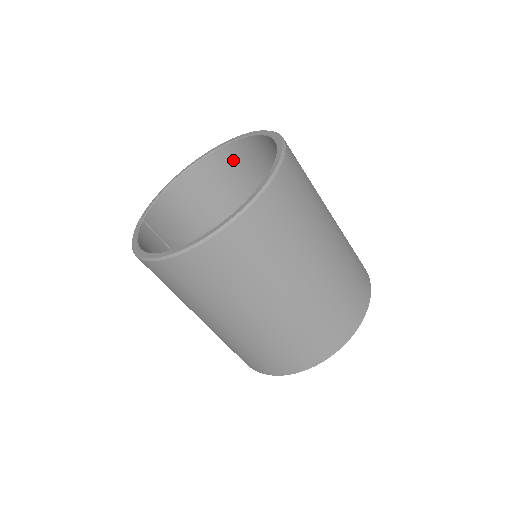
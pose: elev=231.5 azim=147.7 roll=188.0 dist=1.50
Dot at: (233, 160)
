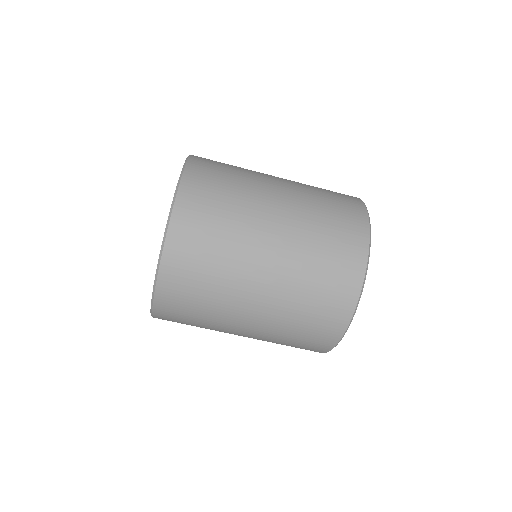
Dot at: occluded
